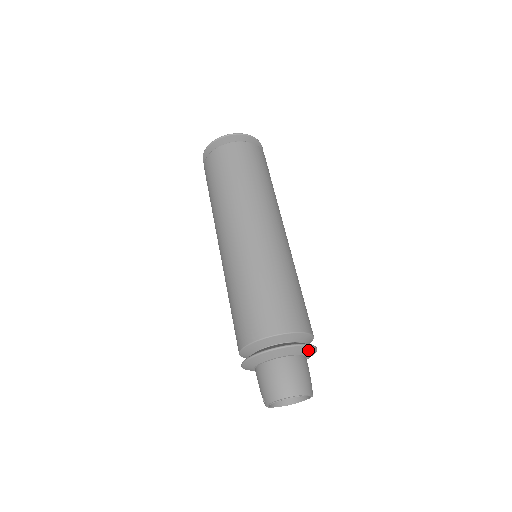
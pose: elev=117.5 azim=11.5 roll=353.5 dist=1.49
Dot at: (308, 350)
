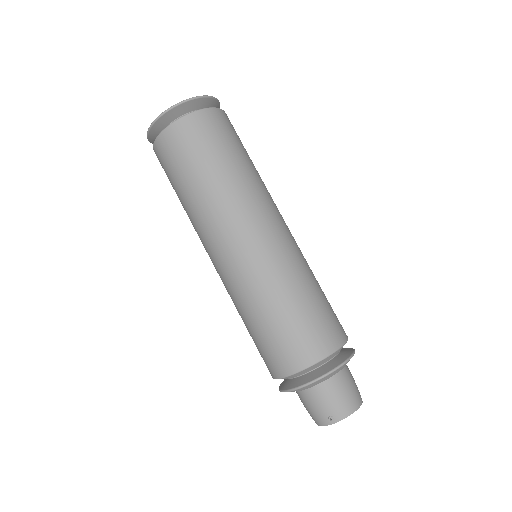
Dot at: occluded
